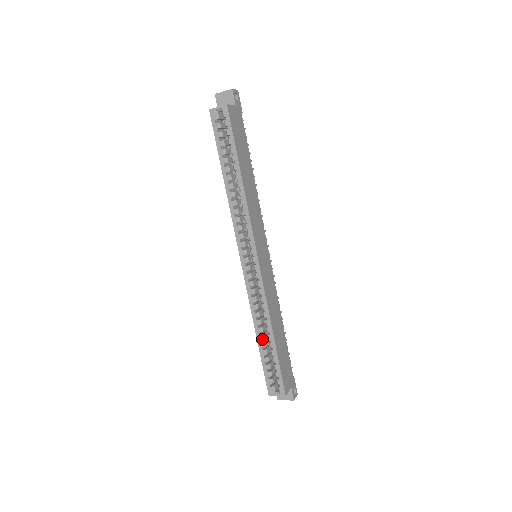
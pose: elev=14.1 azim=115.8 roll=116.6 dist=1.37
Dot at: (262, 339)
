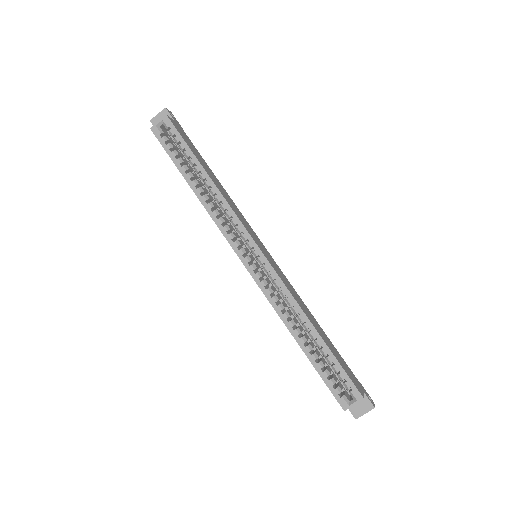
Dot at: occluded
